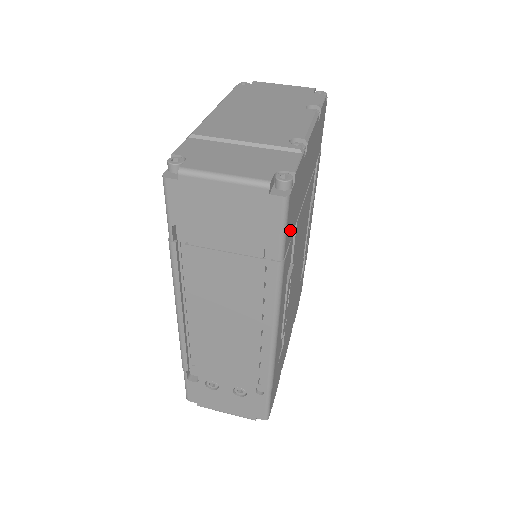
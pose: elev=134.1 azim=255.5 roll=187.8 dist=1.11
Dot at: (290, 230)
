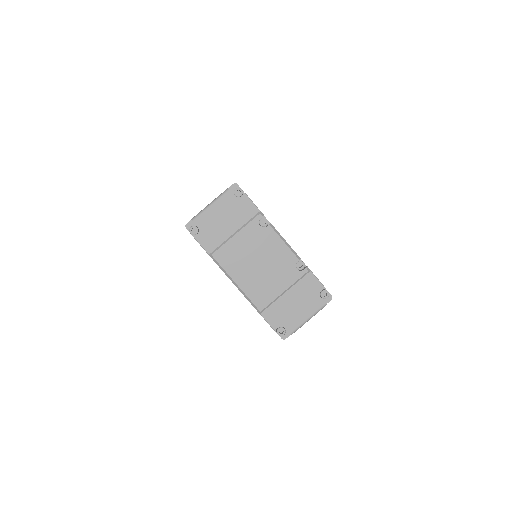
Dot at: occluded
